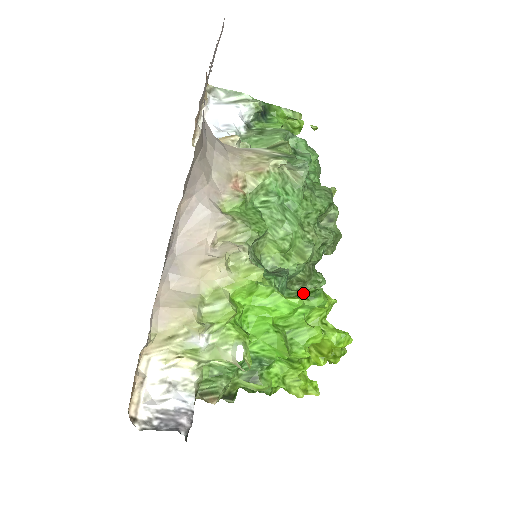
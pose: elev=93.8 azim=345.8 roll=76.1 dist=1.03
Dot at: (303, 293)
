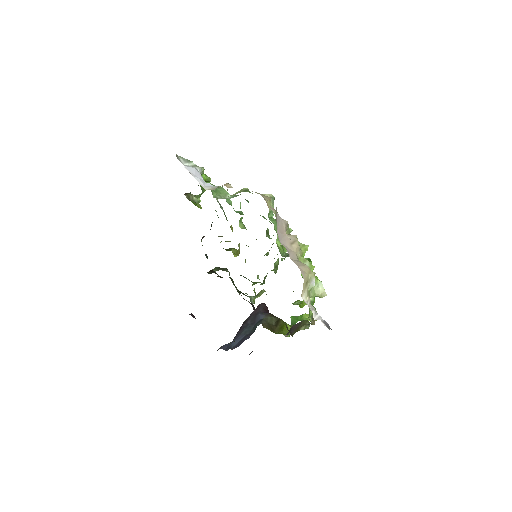
Dot at: occluded
